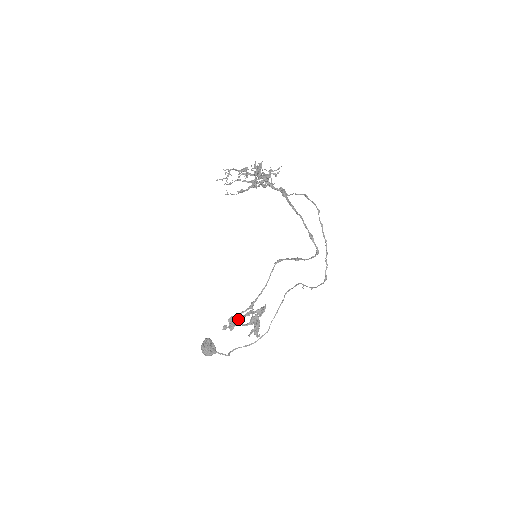
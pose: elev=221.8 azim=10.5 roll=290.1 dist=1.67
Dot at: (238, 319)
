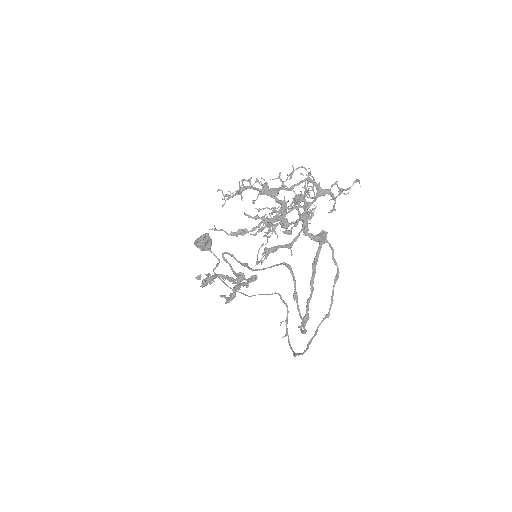
Dot at: (218, 276)
